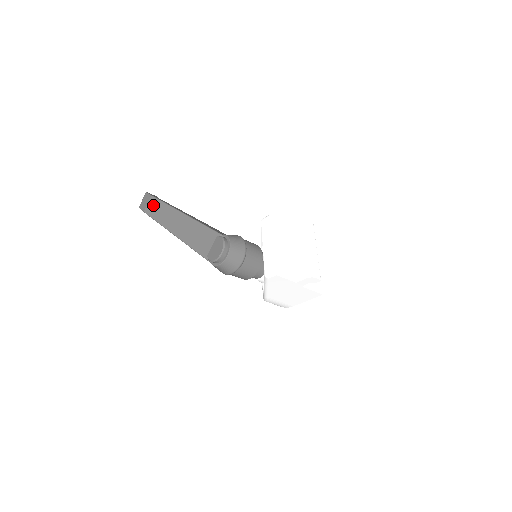
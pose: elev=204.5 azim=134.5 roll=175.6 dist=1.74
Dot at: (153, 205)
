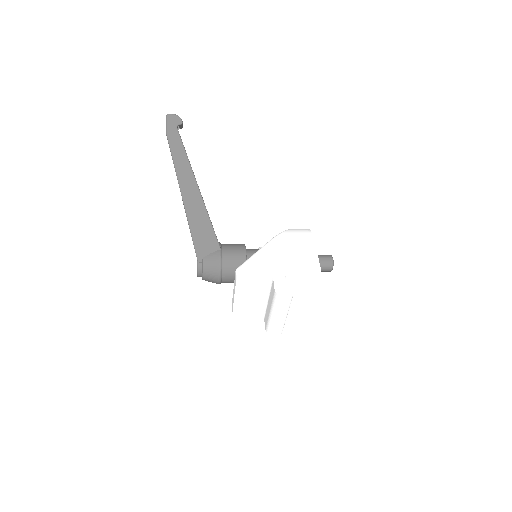
Dot at: occluded
